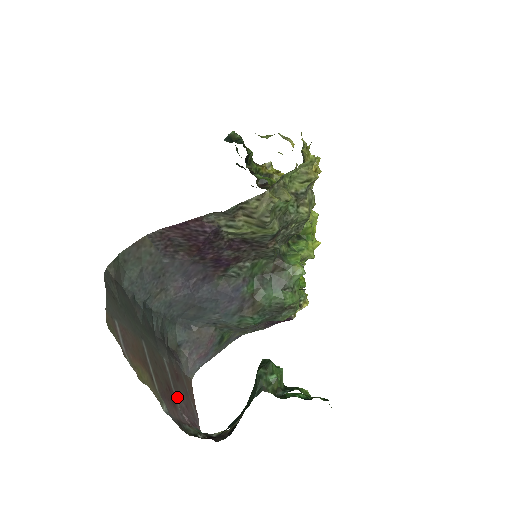
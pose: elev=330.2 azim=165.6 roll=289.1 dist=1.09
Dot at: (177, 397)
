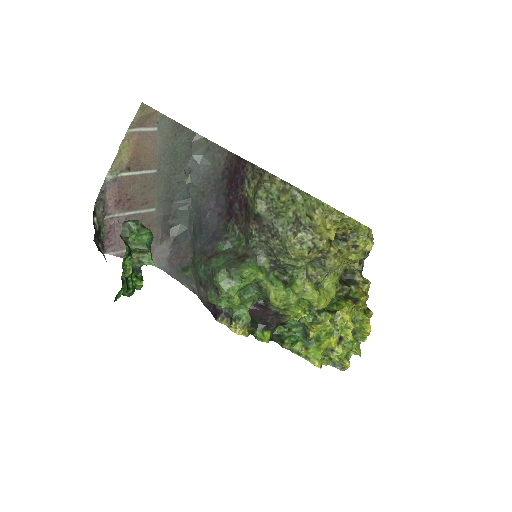
Dot at: (127, 217)
